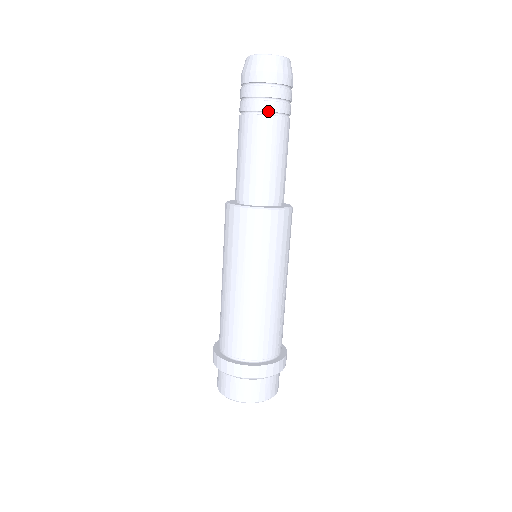
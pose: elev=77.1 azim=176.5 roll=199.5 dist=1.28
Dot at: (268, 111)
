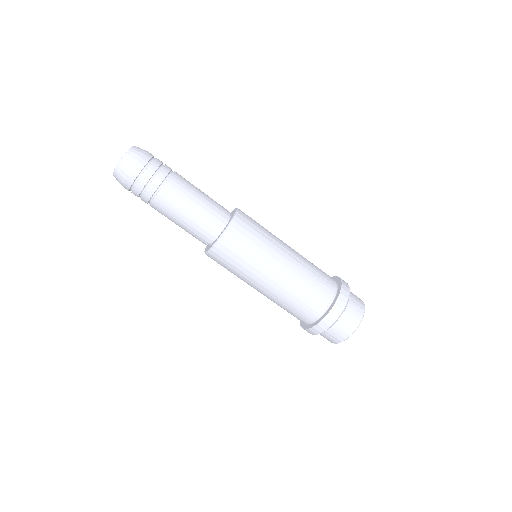
Dot at: (157, 189)
